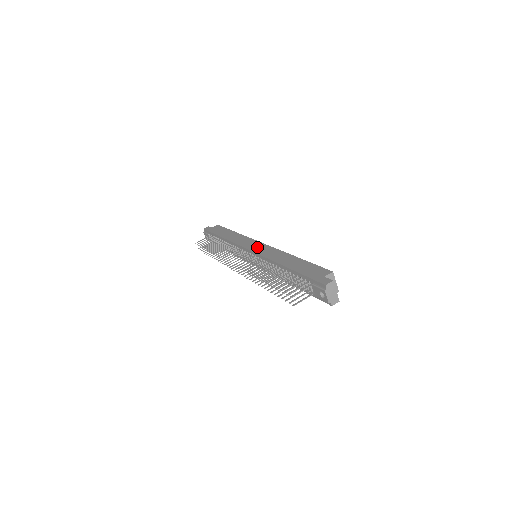
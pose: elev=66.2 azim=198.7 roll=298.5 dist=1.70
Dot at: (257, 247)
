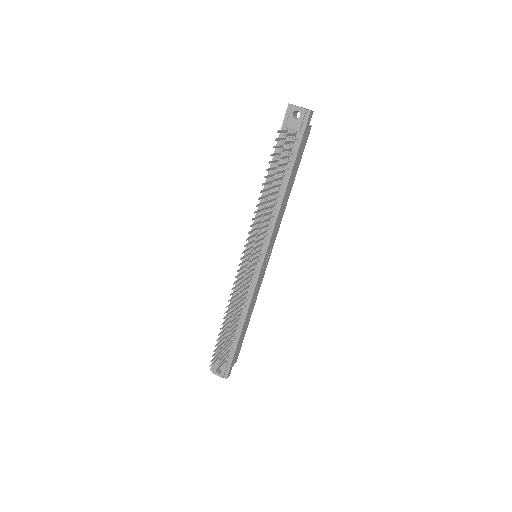
Dot at: occluded
